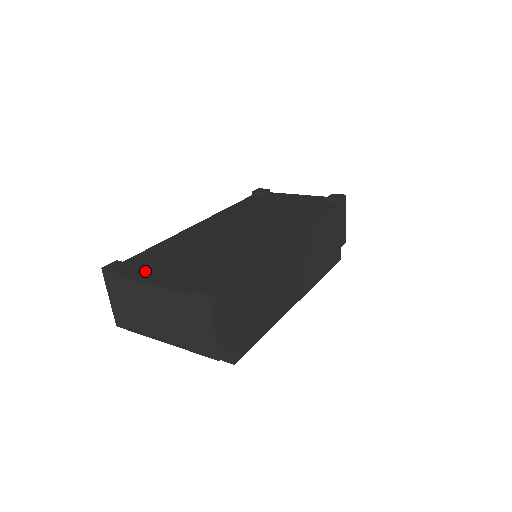
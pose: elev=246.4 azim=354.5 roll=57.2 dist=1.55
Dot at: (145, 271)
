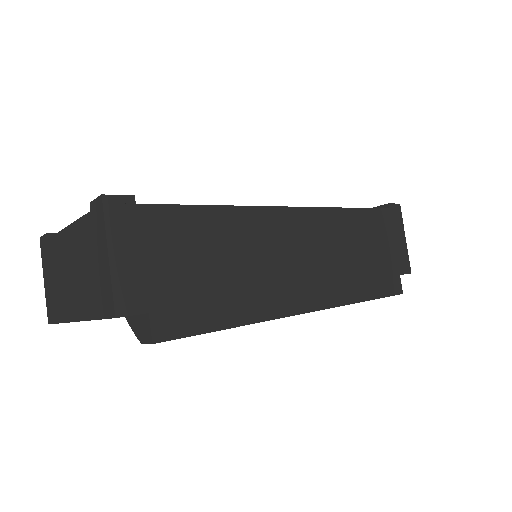
Dot at: occluded
